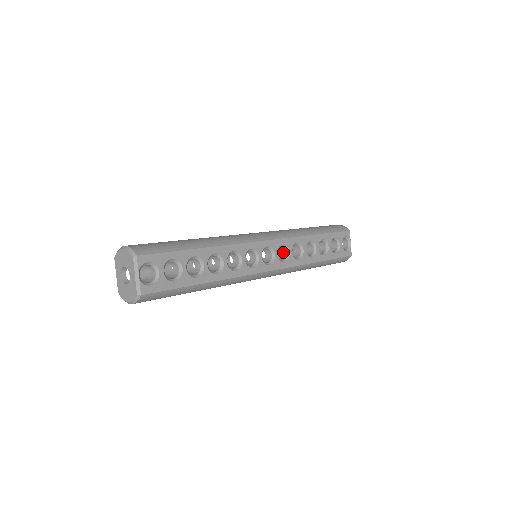
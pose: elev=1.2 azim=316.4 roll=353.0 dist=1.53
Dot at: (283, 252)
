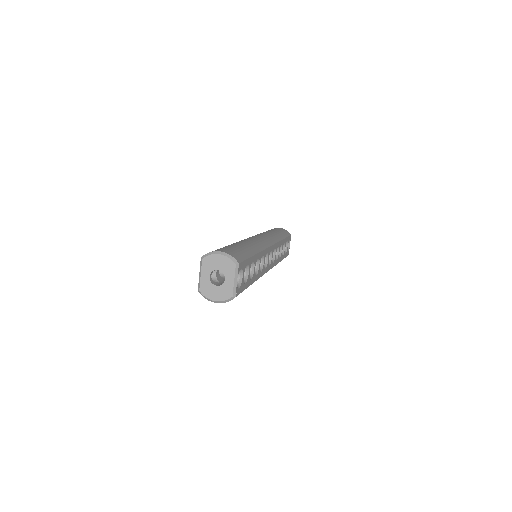
Dot at: occluded
